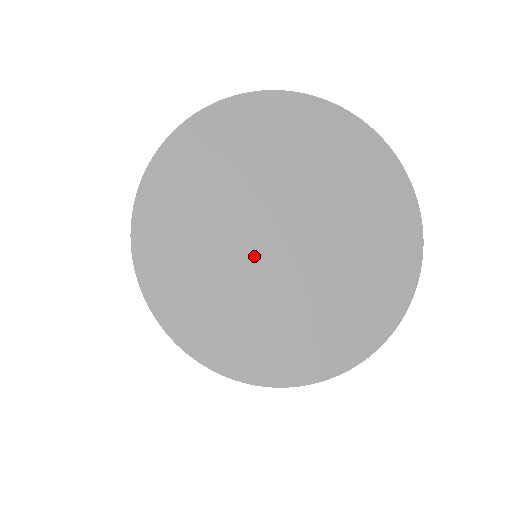
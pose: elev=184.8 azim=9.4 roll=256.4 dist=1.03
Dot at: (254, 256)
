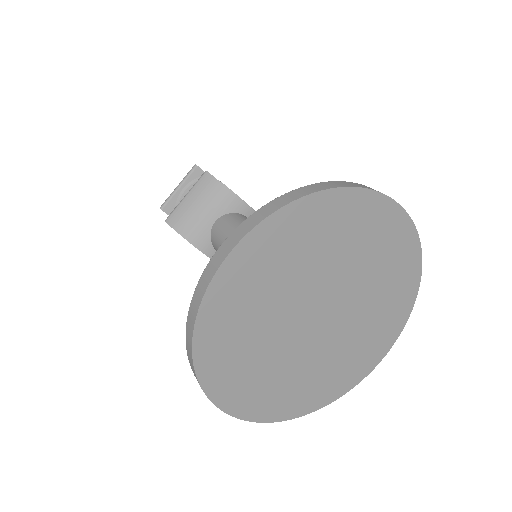
Dot at: (319, 343)
